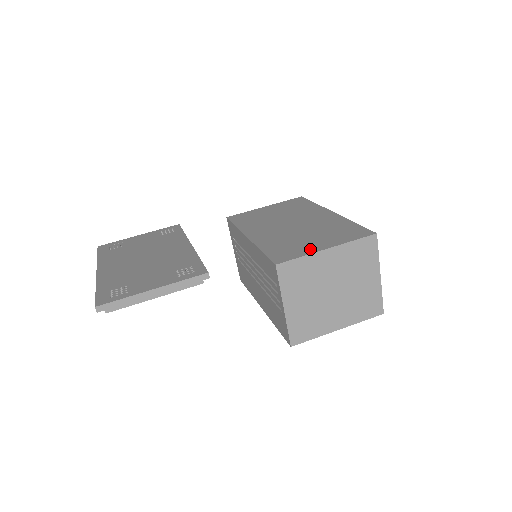
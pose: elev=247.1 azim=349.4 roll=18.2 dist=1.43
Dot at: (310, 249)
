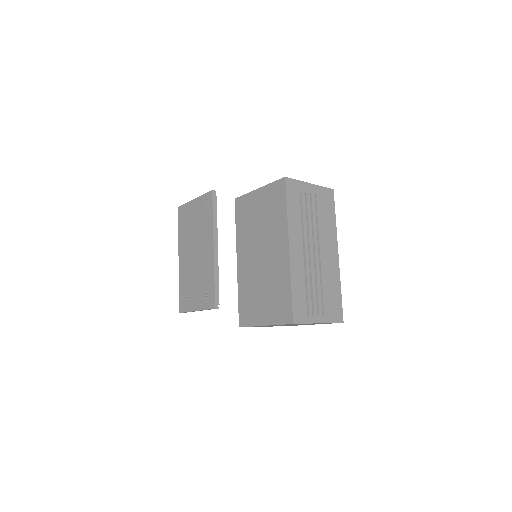
Dot at: (257, 319)
